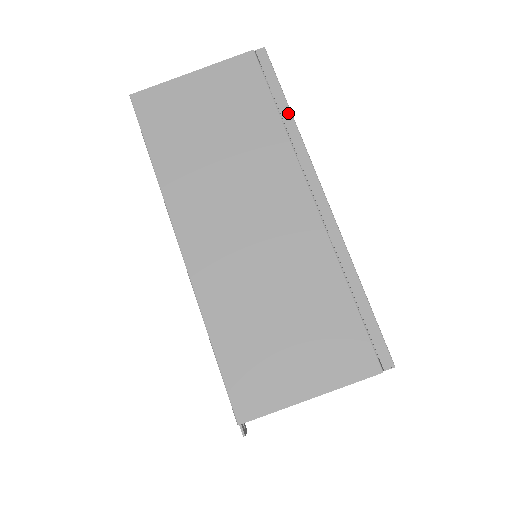
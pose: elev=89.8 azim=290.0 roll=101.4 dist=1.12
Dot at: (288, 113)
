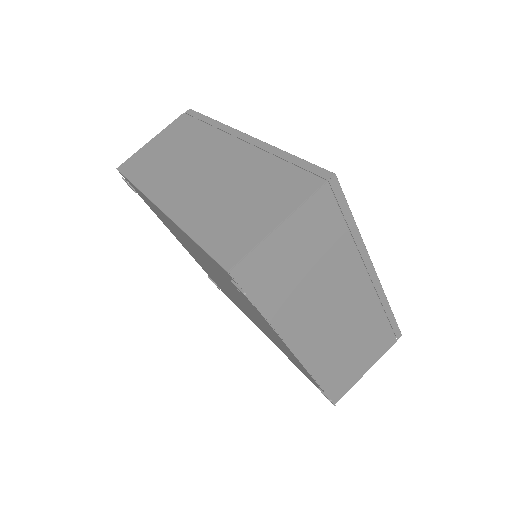
Dot at: (212, 120)
